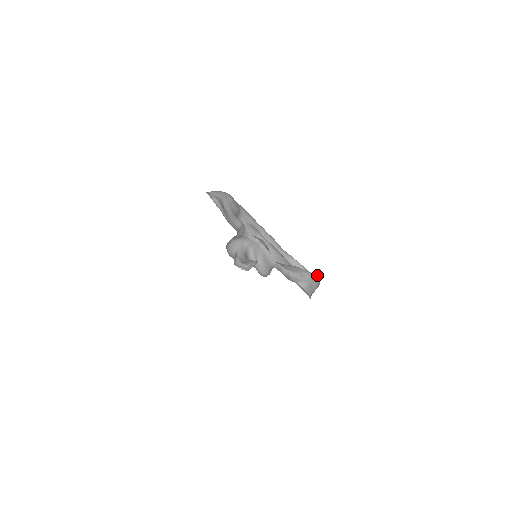
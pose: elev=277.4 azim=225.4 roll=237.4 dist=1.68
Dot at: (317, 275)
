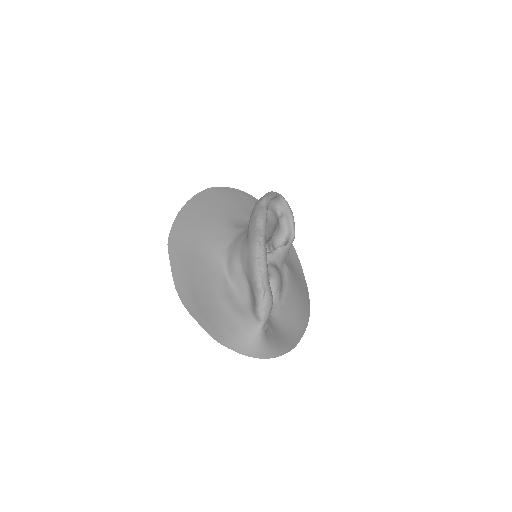
Dot at: (294, 224)
